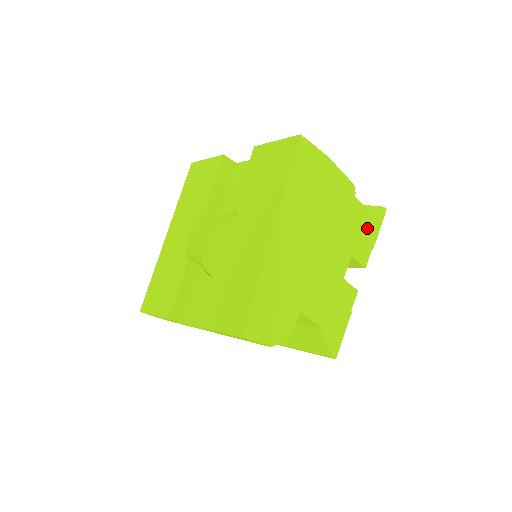
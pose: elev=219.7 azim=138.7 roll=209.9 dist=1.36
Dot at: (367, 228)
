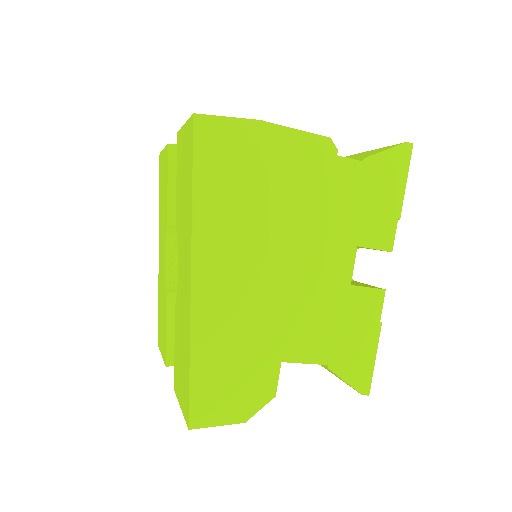
Dot at: (378, 191)
